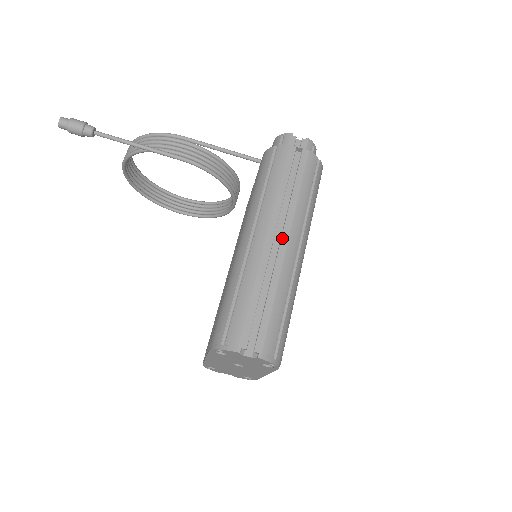
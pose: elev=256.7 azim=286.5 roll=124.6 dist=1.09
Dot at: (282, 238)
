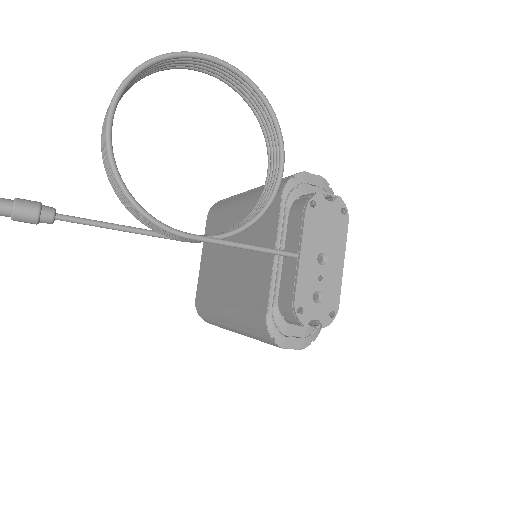
Dot at: occluded
